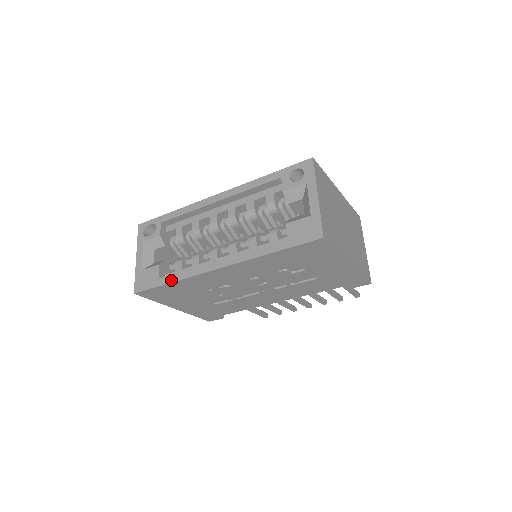
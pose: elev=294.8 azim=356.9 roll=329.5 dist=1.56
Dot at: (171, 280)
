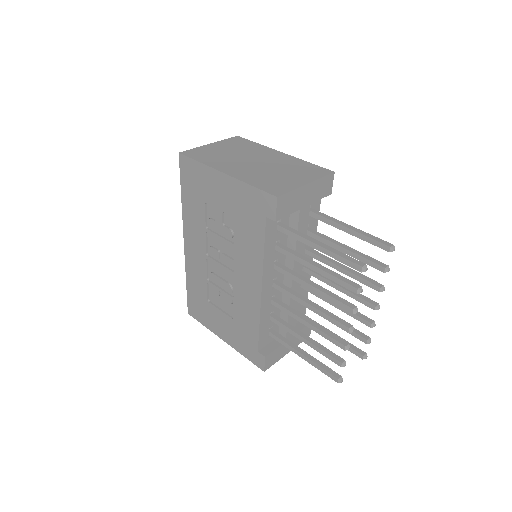
Dot at: occluded
